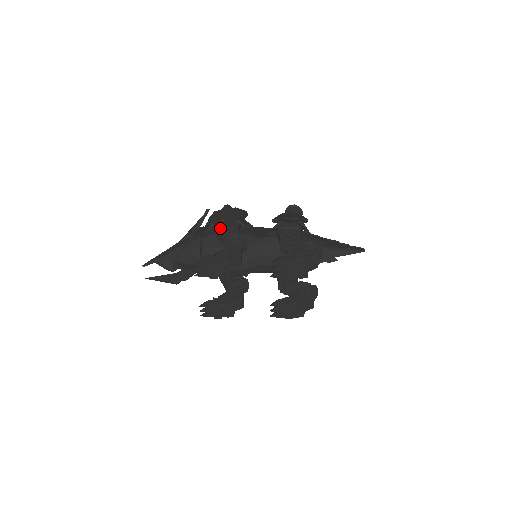
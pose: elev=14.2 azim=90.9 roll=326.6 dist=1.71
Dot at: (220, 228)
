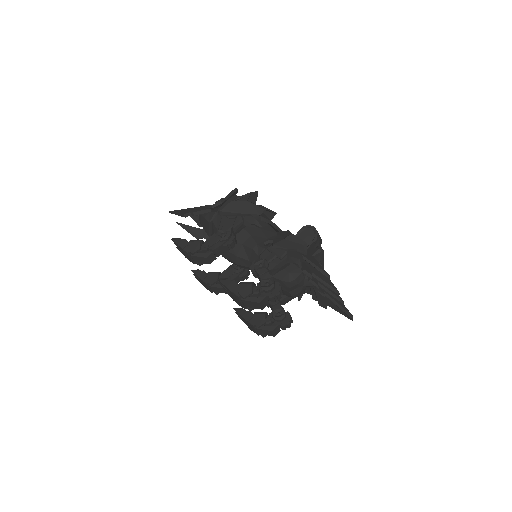
Dot at: occluded
